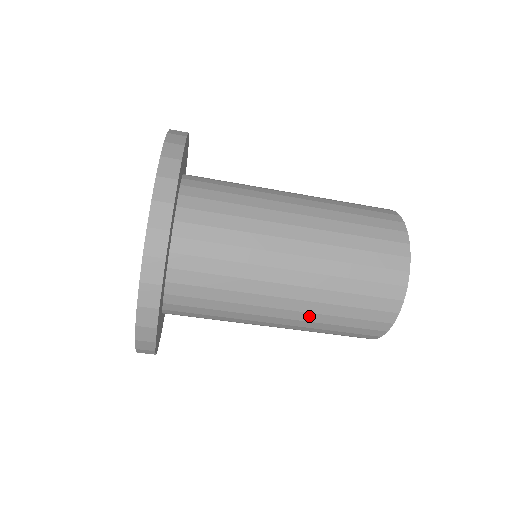
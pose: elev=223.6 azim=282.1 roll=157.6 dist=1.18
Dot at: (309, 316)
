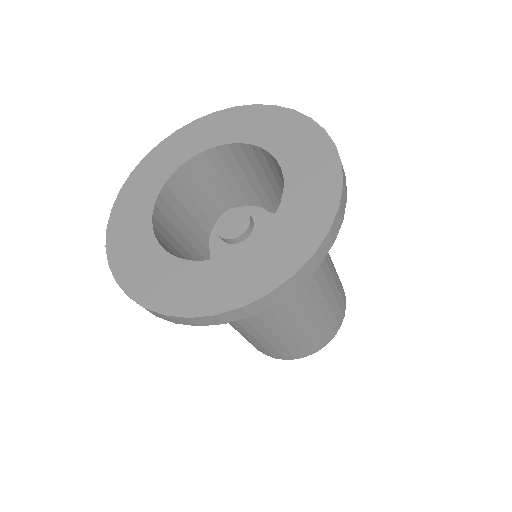
Dot at: (315, 313)
